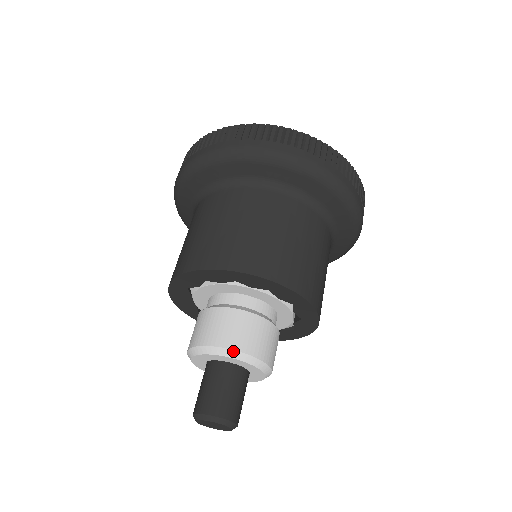
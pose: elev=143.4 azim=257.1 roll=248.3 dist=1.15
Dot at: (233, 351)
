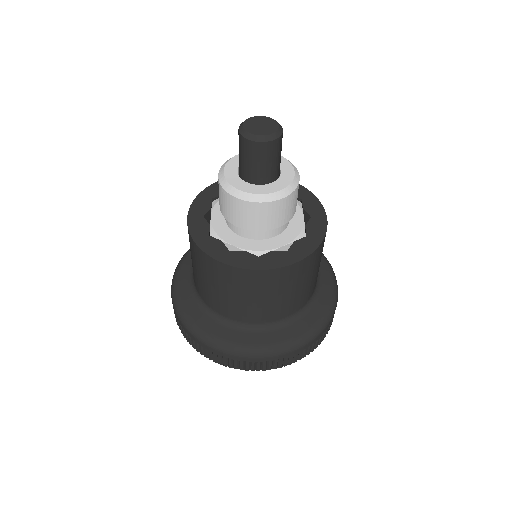
Dot at: occluded
